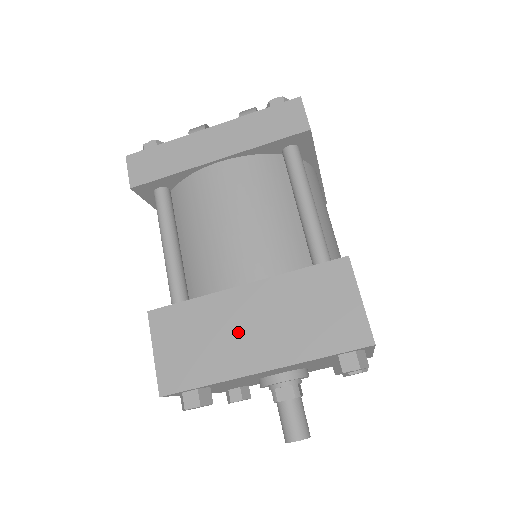
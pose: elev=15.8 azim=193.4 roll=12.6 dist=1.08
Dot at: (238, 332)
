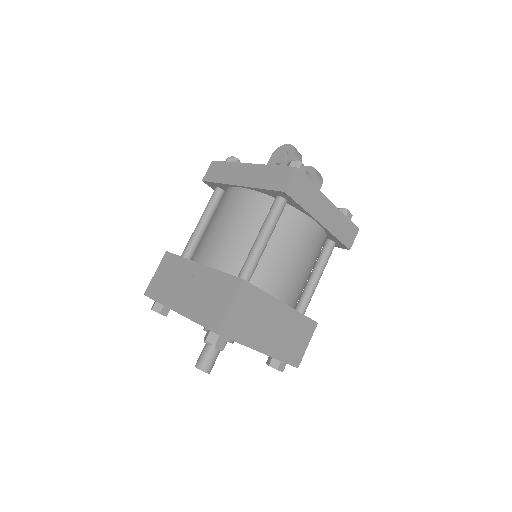
Dot at: (267, 326)
